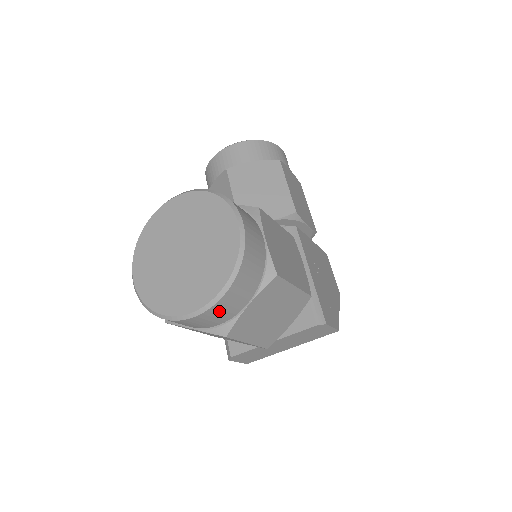
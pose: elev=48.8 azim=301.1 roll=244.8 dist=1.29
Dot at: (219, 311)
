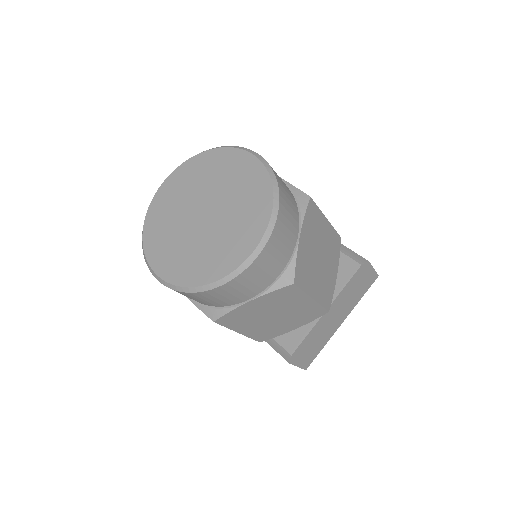
Dot at: (277, 245)
